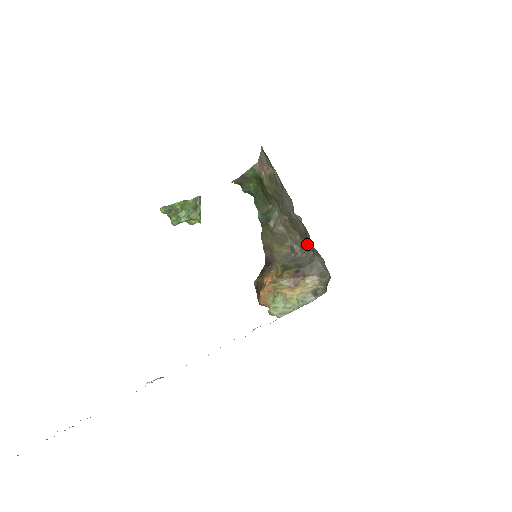
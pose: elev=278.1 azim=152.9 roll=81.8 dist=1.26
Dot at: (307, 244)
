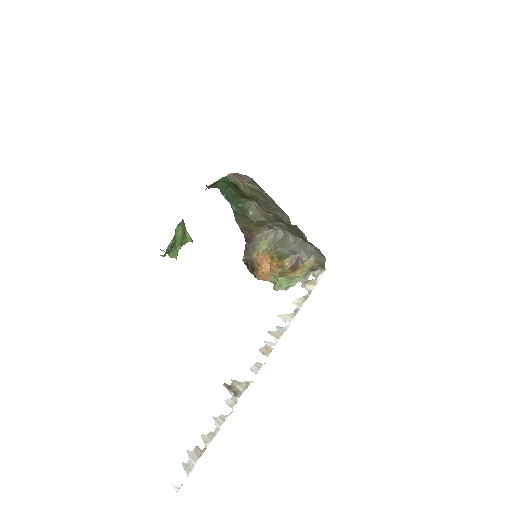
Dot at: (296, 234)
